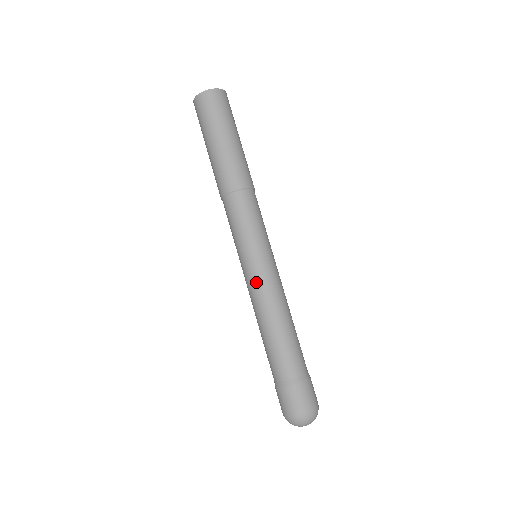
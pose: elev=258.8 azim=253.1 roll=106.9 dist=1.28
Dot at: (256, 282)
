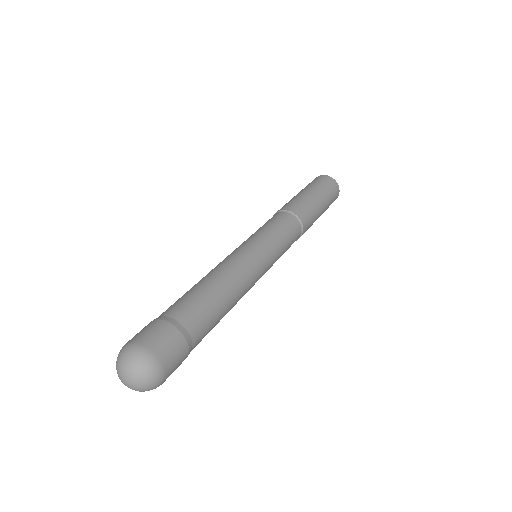
Dot at: (245, 255)
